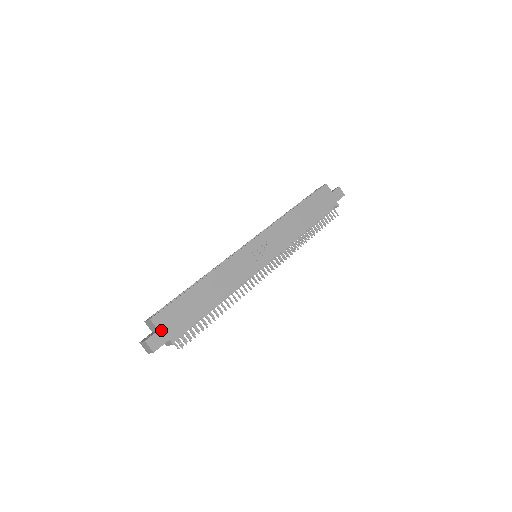
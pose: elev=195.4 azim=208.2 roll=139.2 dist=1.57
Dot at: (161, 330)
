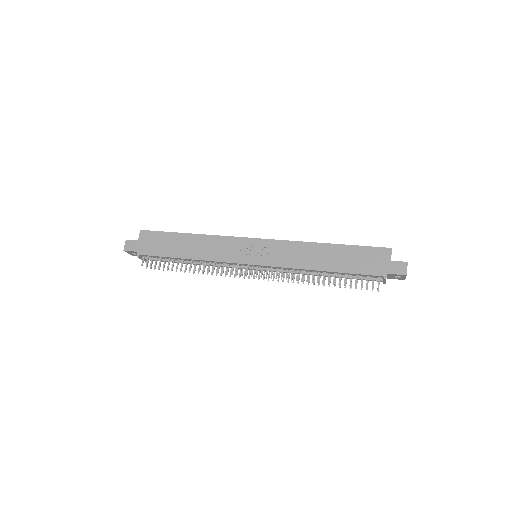
Dot at: (139, 242)
